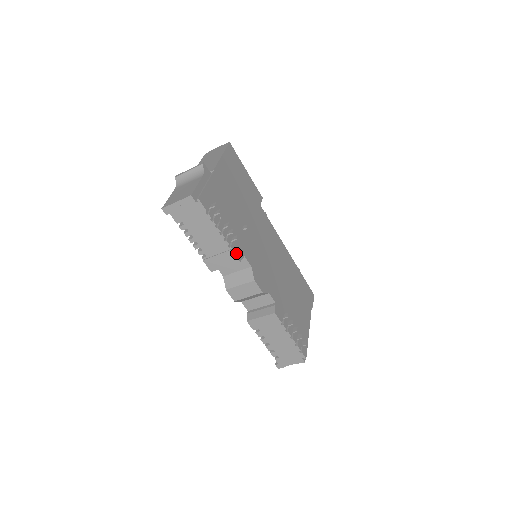
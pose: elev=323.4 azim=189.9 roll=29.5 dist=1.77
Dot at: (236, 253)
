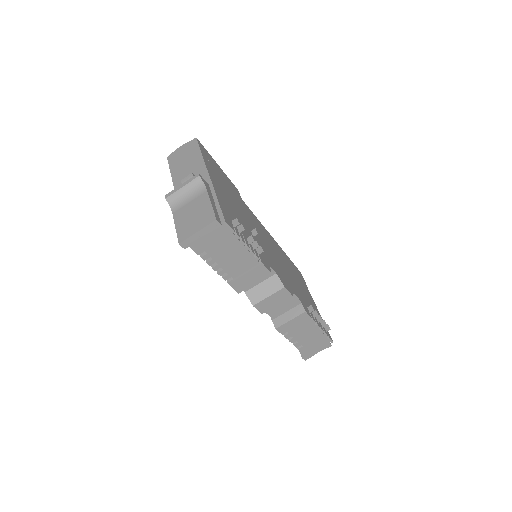
Dot at: (266, 266)
